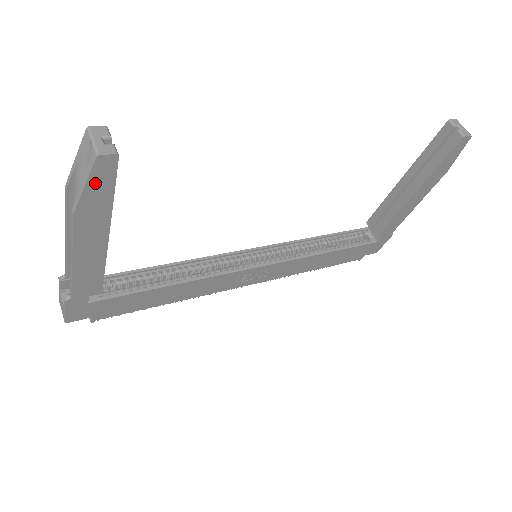
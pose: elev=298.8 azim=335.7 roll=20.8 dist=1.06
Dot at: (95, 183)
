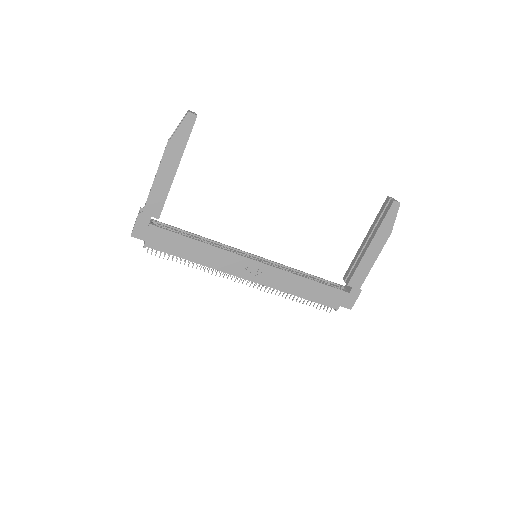
Dot at: (183, 128)
